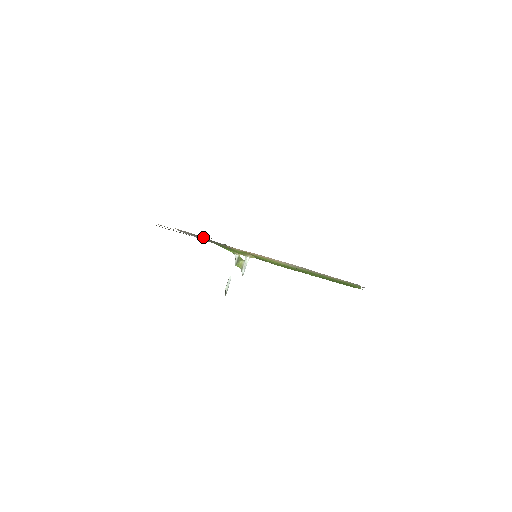
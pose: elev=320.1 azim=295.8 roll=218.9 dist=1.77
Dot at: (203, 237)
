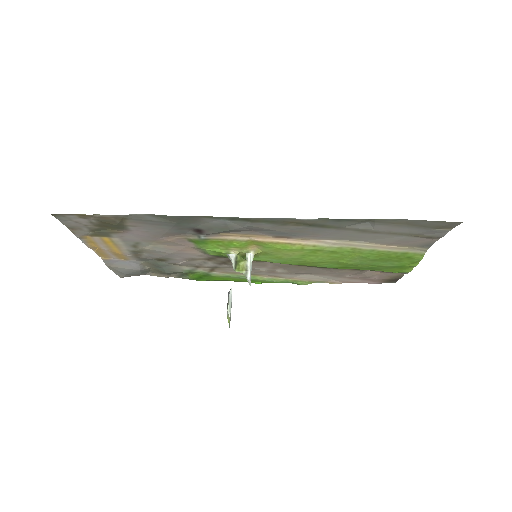
Dot at: (146, 267)
